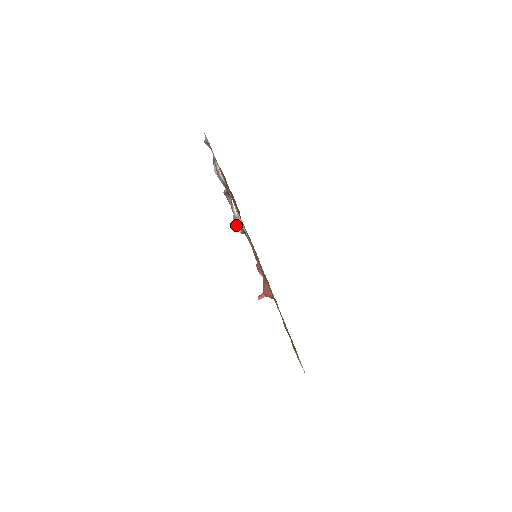
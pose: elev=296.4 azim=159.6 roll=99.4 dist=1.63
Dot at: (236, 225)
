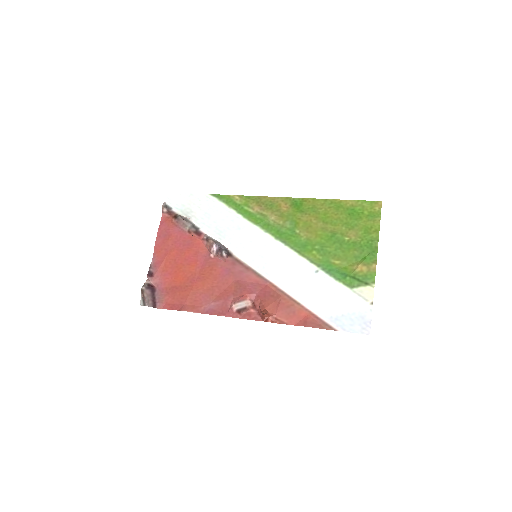
Dot at: (220, 246)
